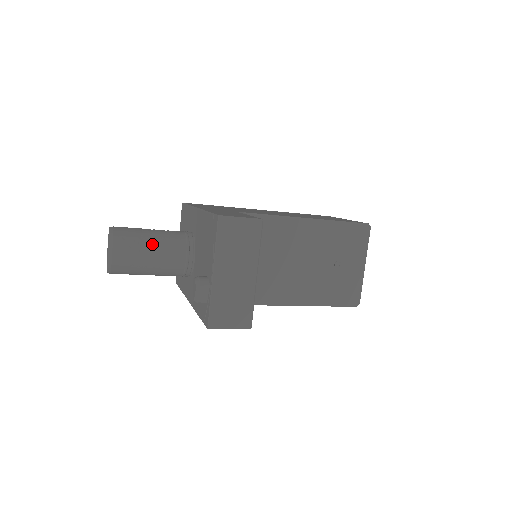
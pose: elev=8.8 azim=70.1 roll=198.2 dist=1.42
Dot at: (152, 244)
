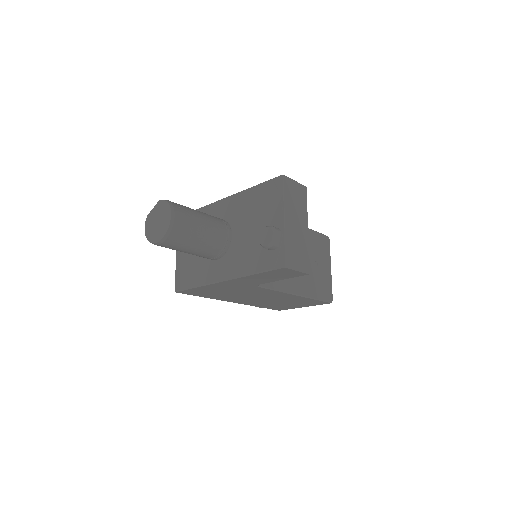
Dot at: (202, 216)
